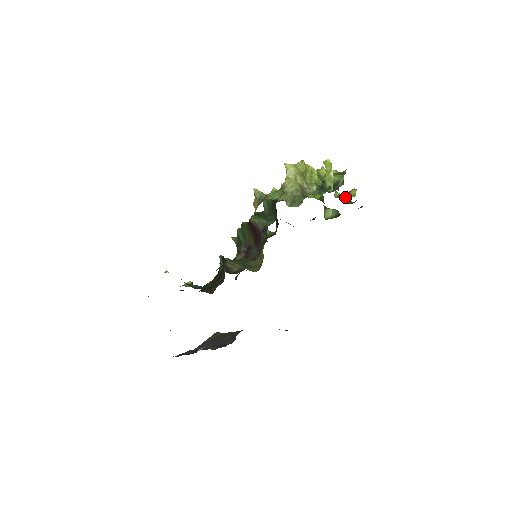
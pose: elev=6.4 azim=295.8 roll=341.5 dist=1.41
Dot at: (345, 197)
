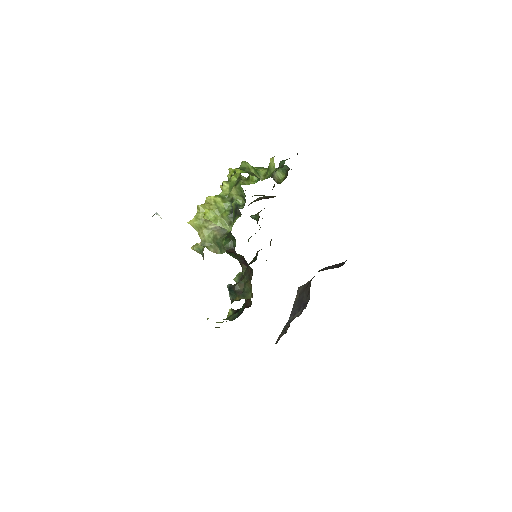
Dot at: (269, 175)
